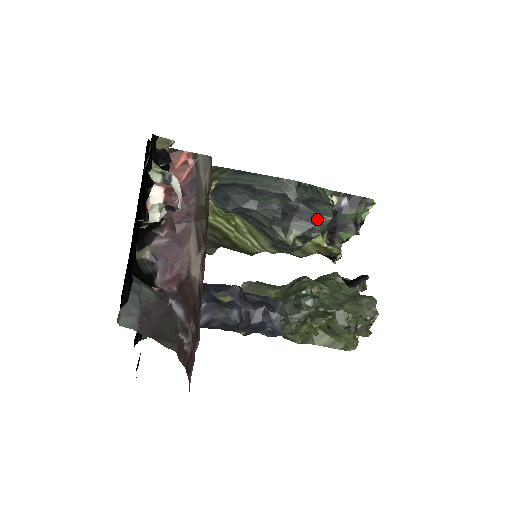
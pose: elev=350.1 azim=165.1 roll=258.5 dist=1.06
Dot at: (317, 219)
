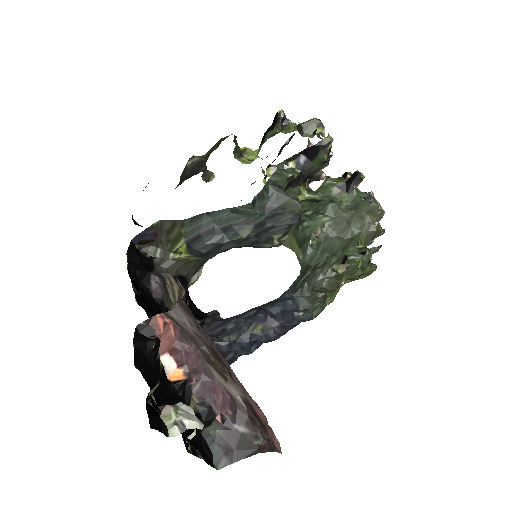
Dot at: (288, 217)
